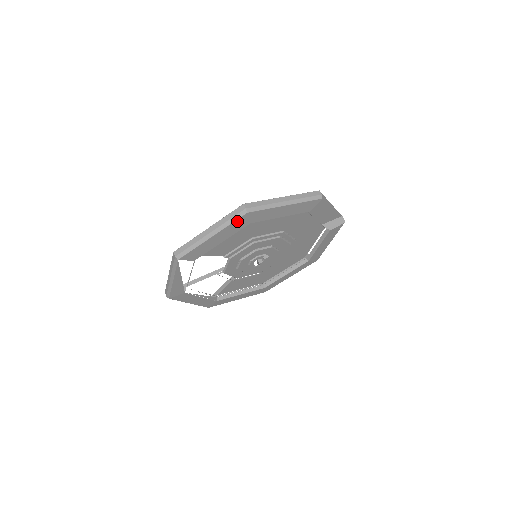
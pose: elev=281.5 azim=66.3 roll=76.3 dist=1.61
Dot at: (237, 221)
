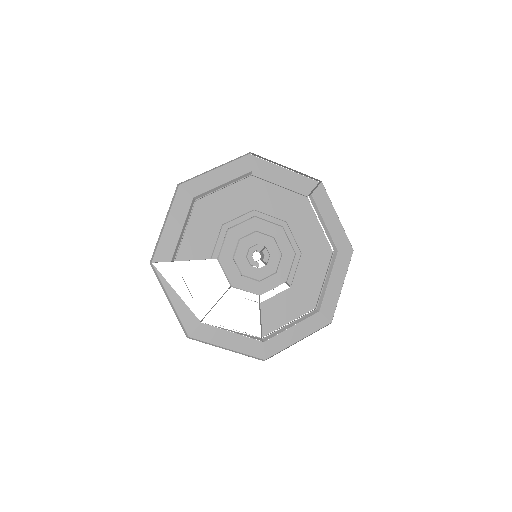
Dot at: (177, 198)
